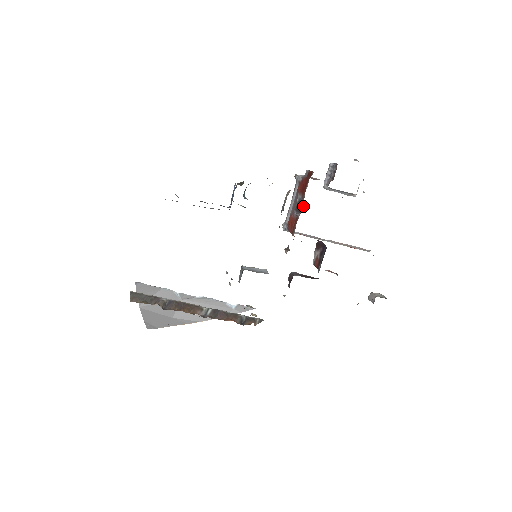
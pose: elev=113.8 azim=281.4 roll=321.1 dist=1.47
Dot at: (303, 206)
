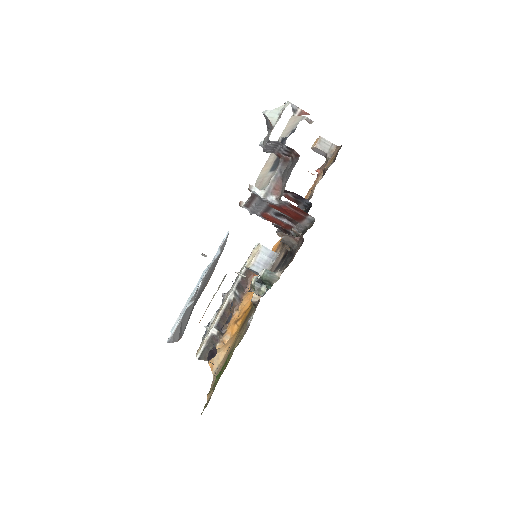
Dot at: (296, 222)
